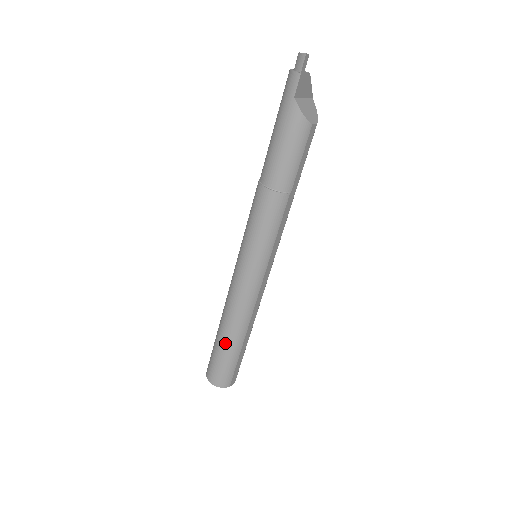
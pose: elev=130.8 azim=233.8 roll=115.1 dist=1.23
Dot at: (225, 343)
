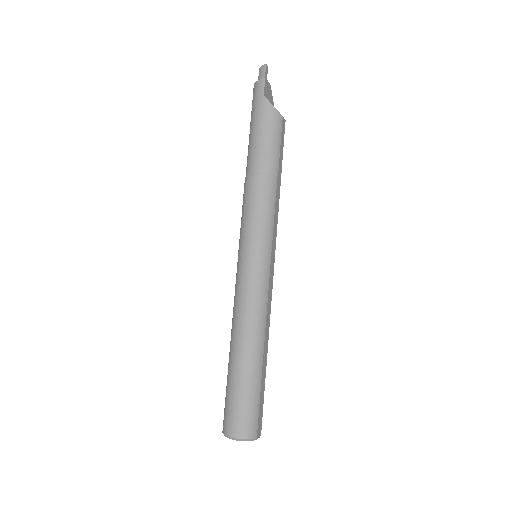
Dot at: (242, 366)
